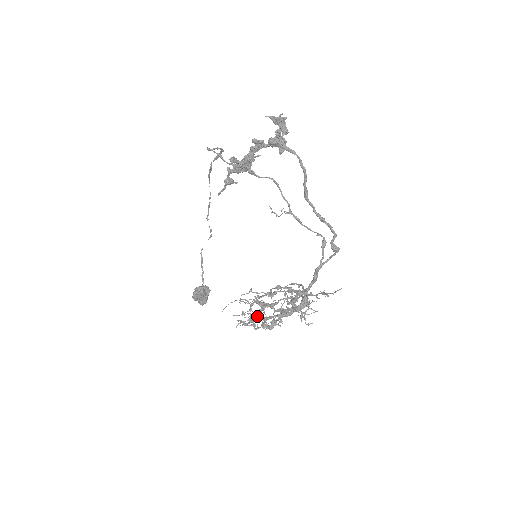
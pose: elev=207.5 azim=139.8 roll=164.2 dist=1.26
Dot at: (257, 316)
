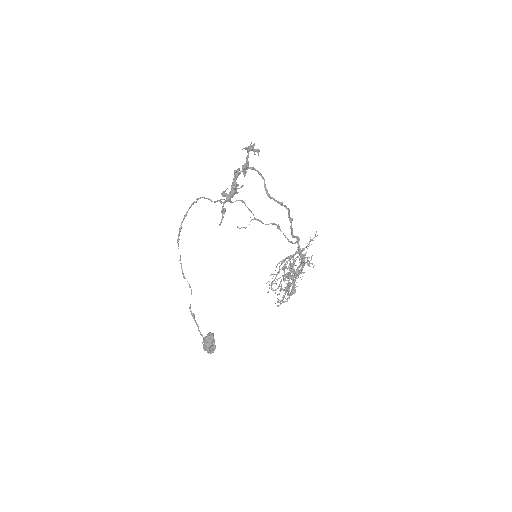
Dot at: (289, 285)
